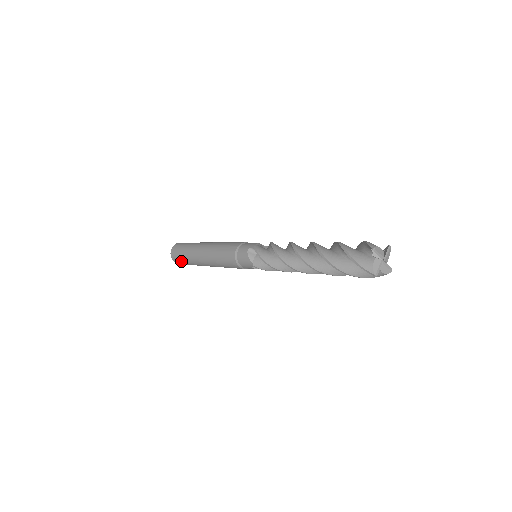
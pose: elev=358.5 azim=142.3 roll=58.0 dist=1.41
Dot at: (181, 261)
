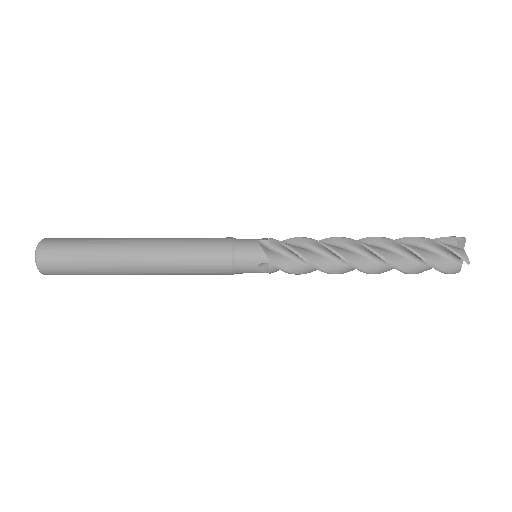
Dot at: (66, 261)
